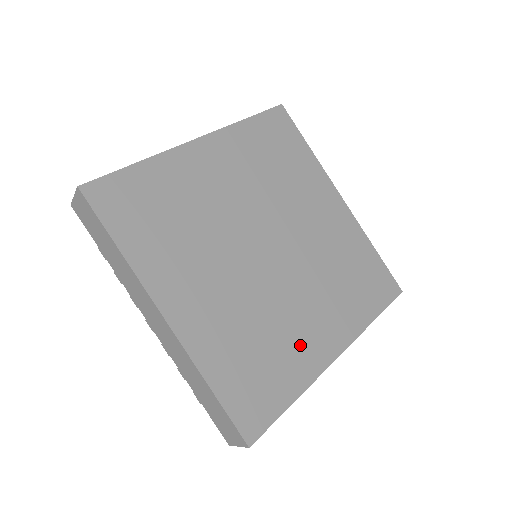
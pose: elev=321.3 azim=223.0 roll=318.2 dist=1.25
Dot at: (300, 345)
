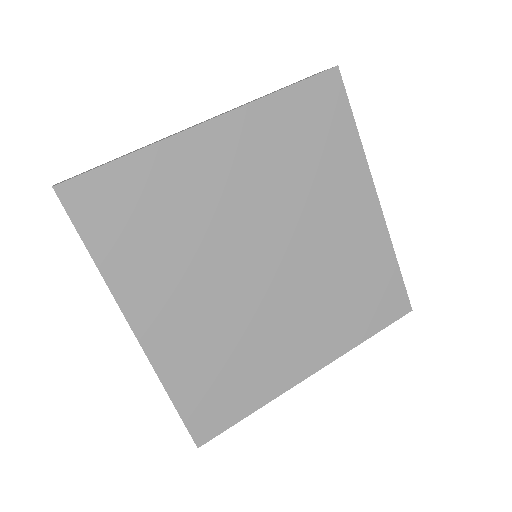
Dot at: (274, 362)
